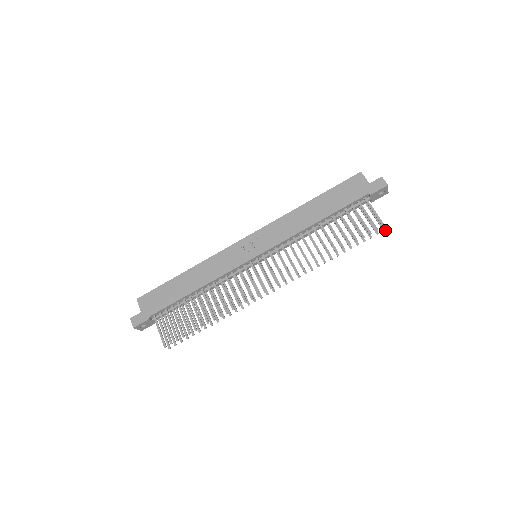
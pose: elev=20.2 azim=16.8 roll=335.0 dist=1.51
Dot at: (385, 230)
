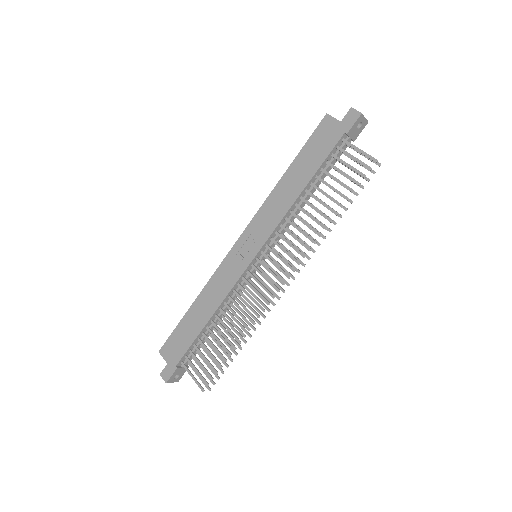
Dot at: occluded
